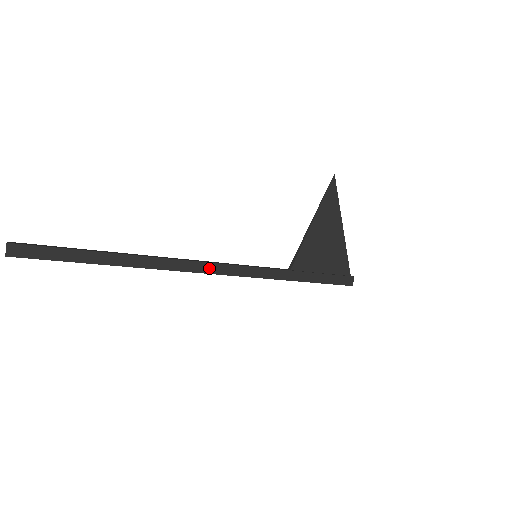
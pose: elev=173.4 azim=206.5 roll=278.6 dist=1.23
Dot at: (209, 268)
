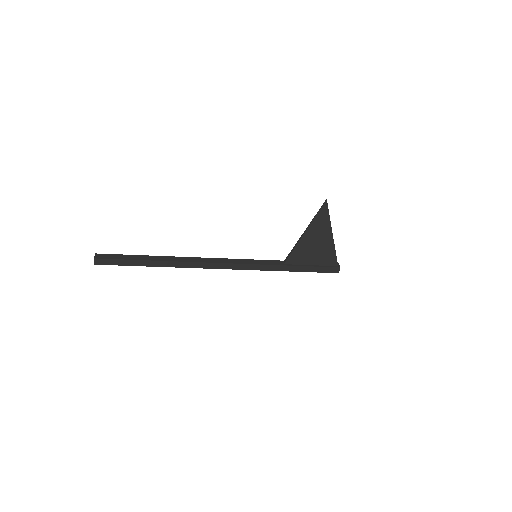
Dot at: (219, 266)
